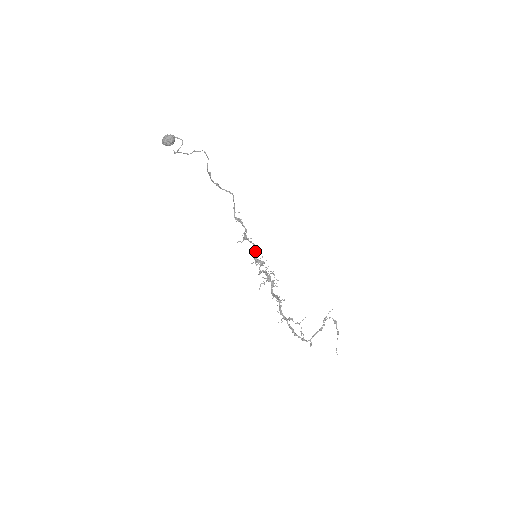
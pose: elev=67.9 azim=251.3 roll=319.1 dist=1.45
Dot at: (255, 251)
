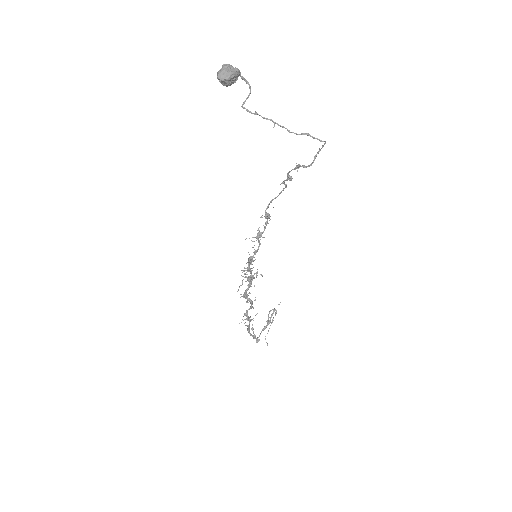
Dot at: (257, 250)
